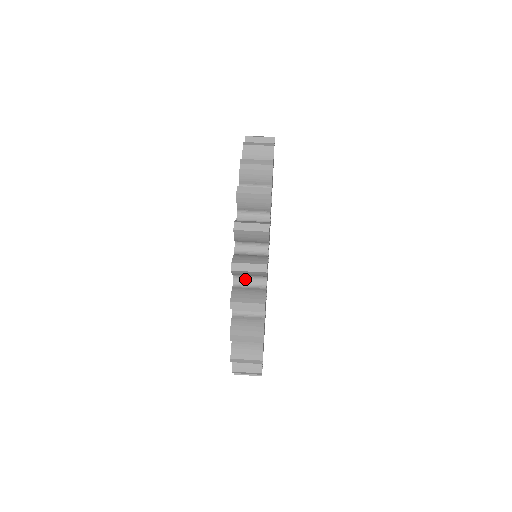
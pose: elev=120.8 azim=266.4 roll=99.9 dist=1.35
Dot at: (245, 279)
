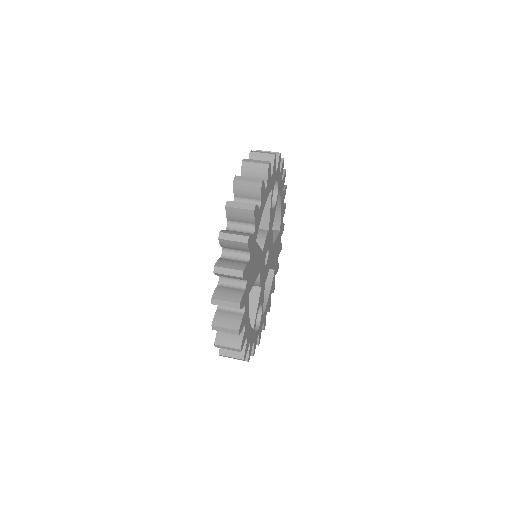
Dot at: occluded
